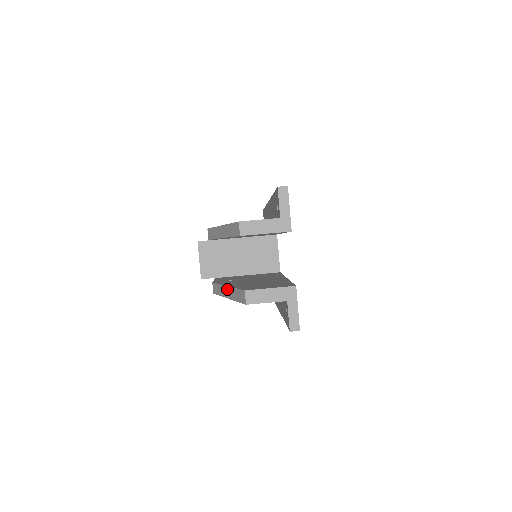
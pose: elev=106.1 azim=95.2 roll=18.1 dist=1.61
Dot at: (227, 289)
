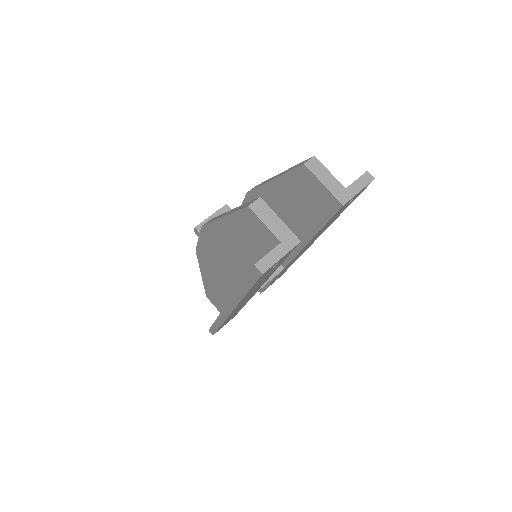
Dot at: (231, 210)
